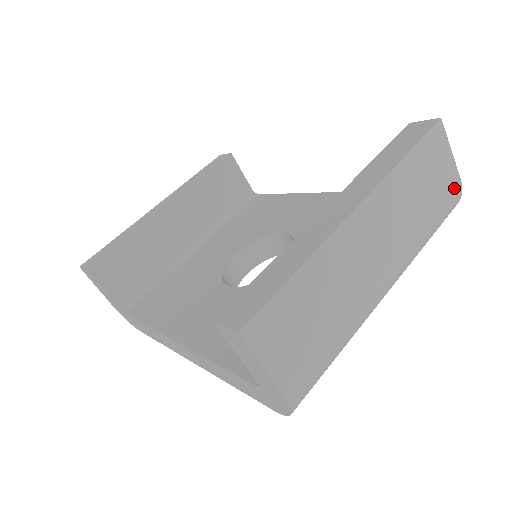
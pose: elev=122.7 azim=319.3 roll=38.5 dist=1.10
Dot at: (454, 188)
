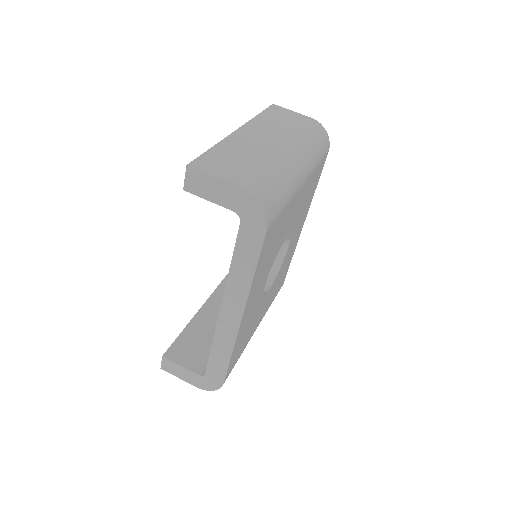
Dot at: (309, 121)
